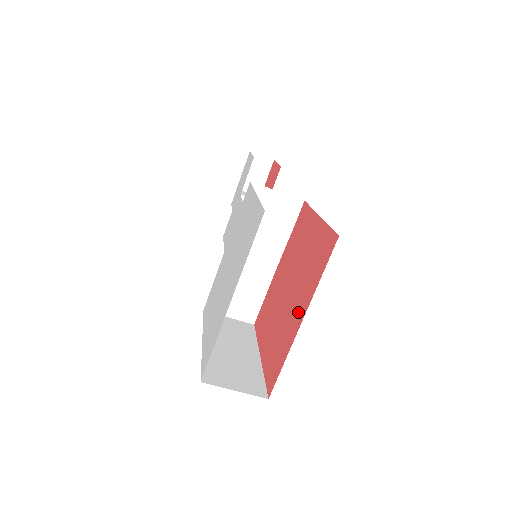
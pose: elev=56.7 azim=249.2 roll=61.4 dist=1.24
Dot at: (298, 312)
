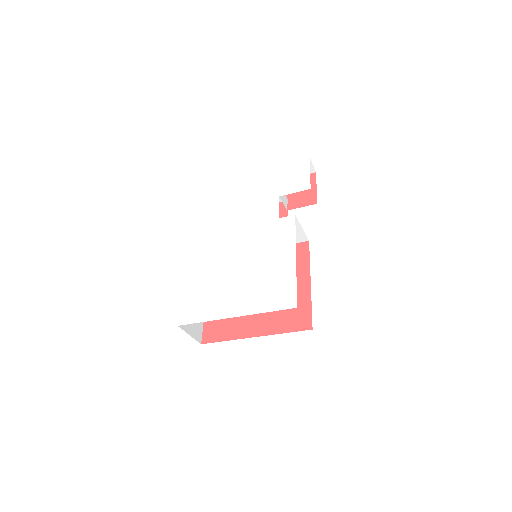
Dot at: (256, 325)
